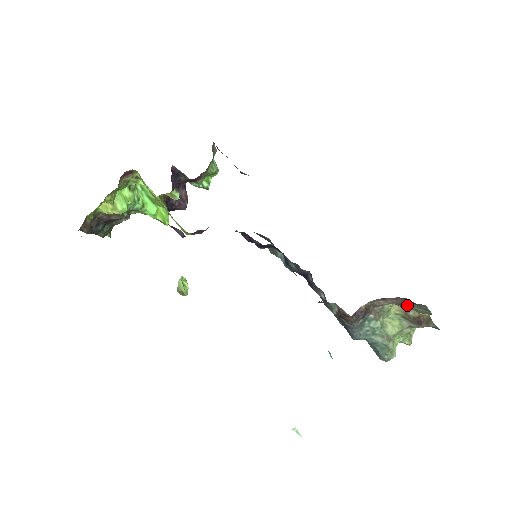
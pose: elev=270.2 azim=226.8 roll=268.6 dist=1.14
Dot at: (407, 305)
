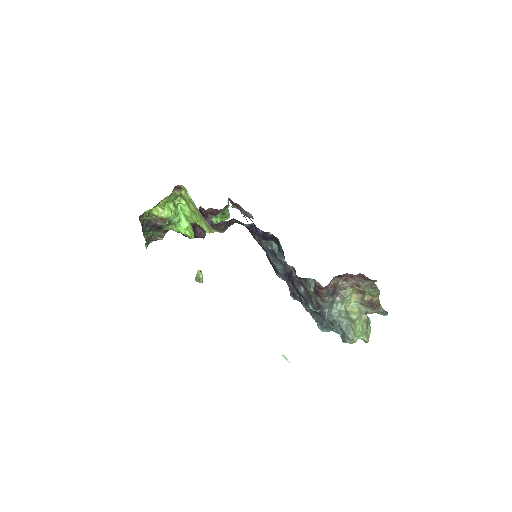
Dot at: (362, 284)
